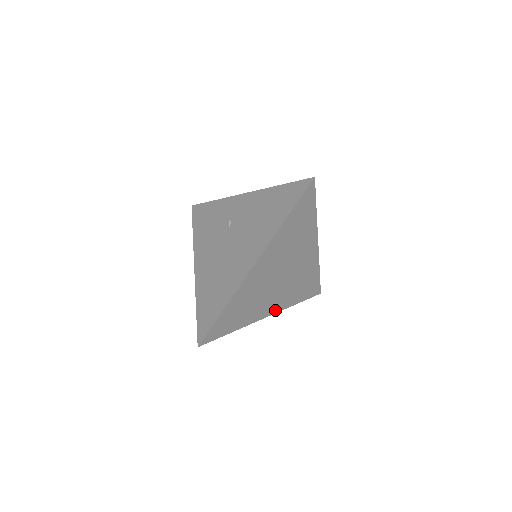
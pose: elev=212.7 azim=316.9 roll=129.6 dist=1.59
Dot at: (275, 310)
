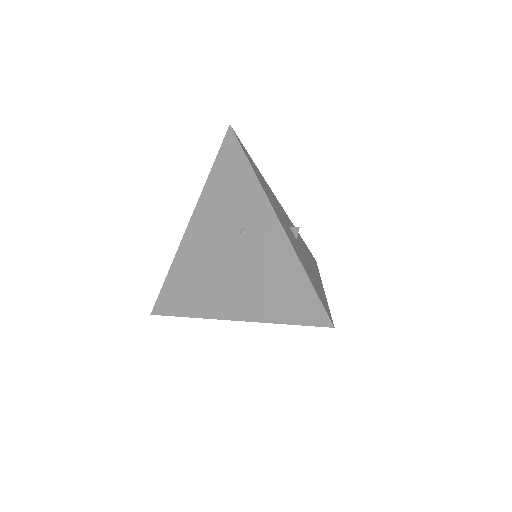
Dot at: occluded
